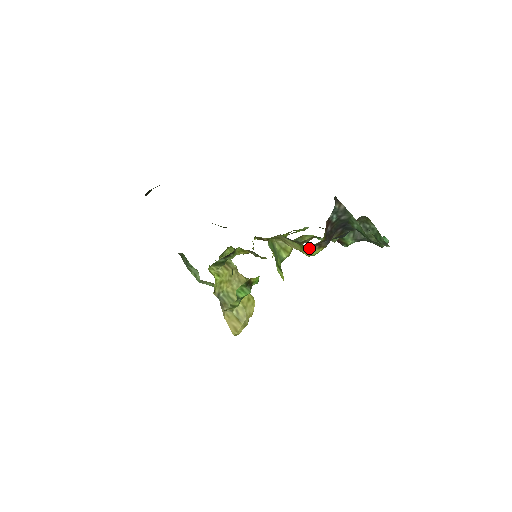
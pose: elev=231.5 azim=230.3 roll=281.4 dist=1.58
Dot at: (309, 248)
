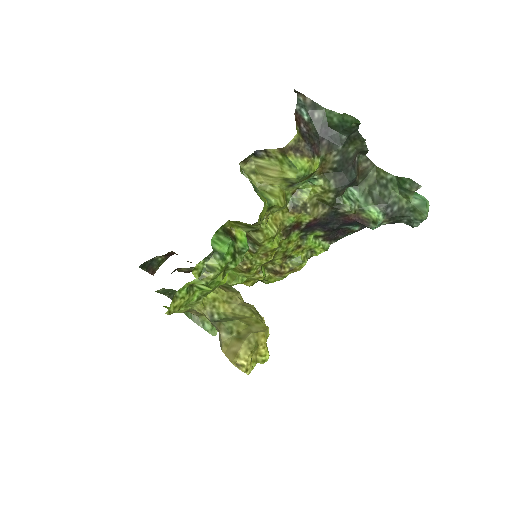
Dot at: (287, 156)
